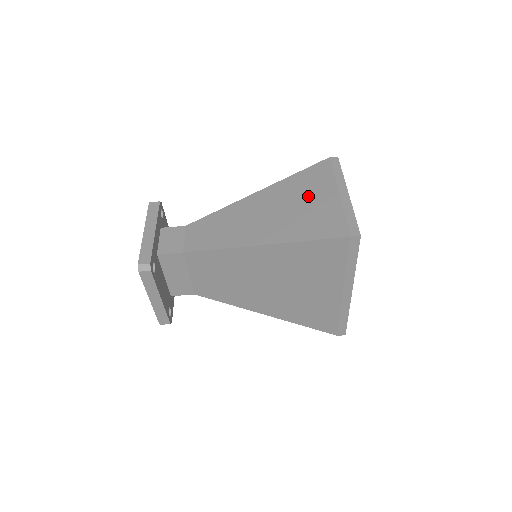
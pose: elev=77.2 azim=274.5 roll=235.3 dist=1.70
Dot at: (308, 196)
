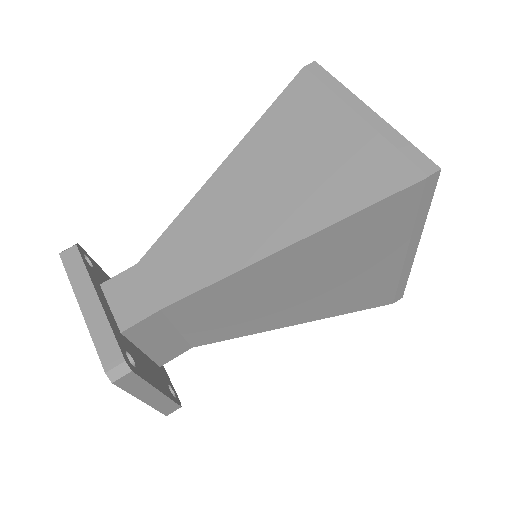
Dot at: (311, 139)
